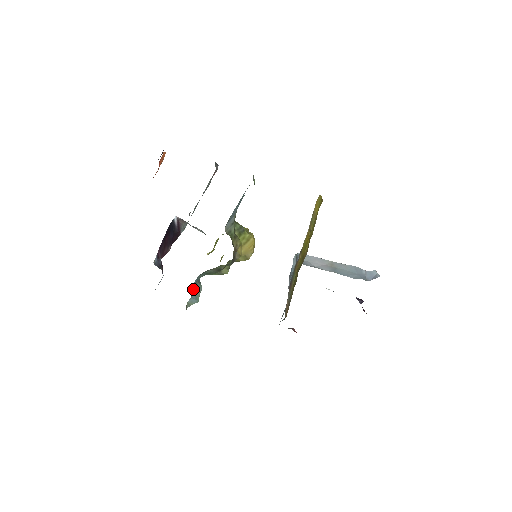
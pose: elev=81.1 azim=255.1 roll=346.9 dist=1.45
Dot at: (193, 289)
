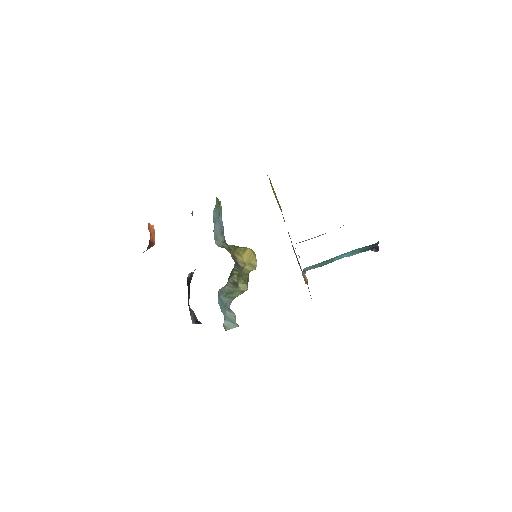
Dot at: (222, 310)
